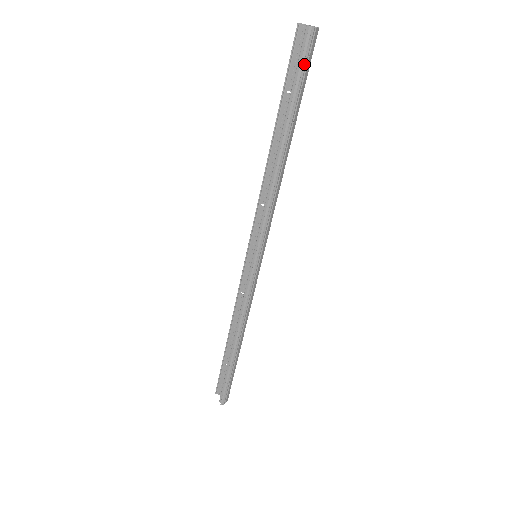
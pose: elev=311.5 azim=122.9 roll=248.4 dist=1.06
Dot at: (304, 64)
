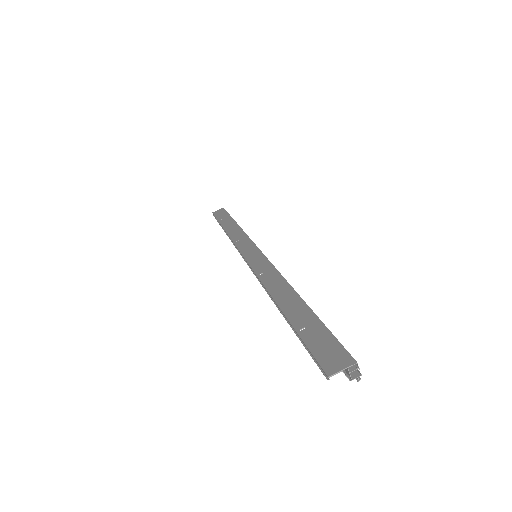
Dot at: occluded
